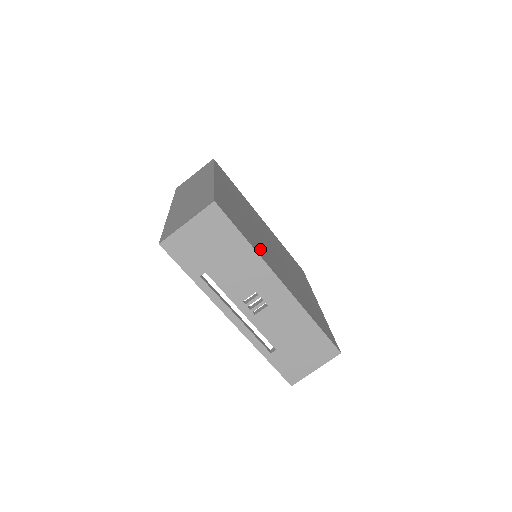
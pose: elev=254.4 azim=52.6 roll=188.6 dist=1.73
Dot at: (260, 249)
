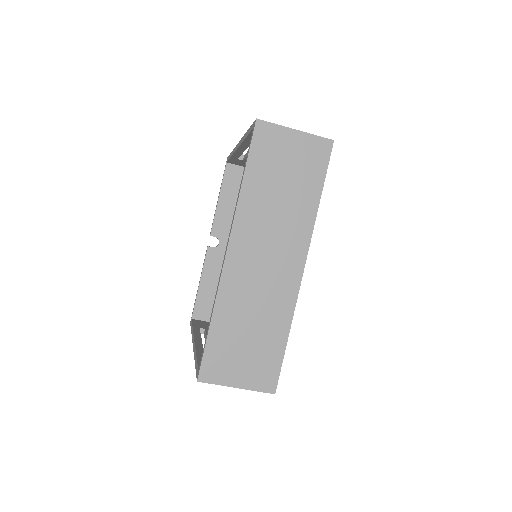
Dot at: occluded
